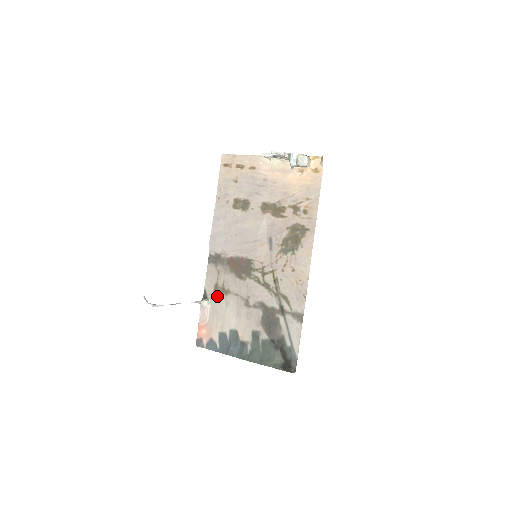
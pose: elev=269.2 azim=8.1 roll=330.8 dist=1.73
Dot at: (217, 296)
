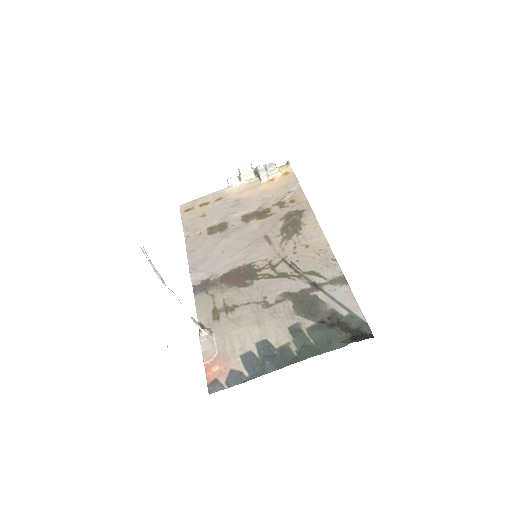
Dot at: (220, 319)
